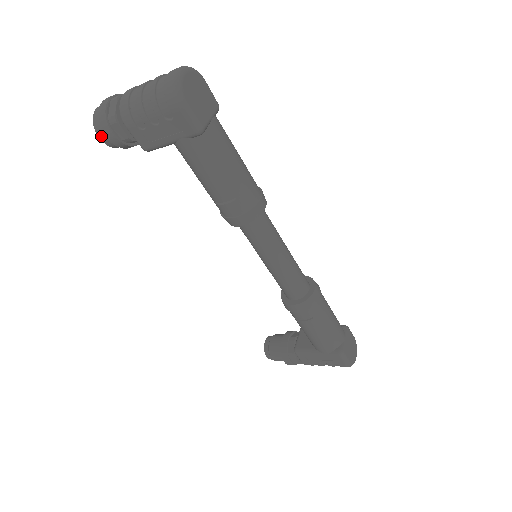
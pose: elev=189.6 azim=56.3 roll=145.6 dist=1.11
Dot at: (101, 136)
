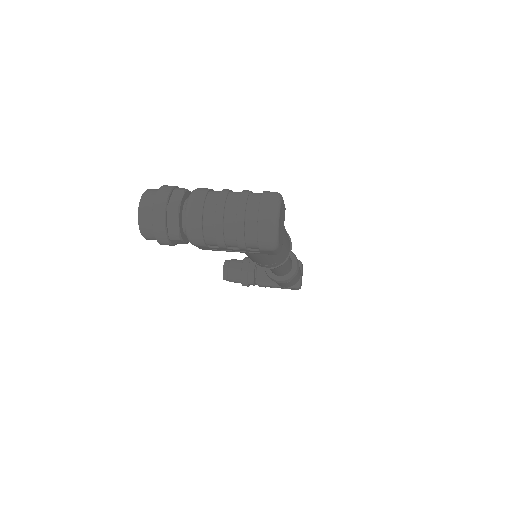
Dot at: (149, 239)
